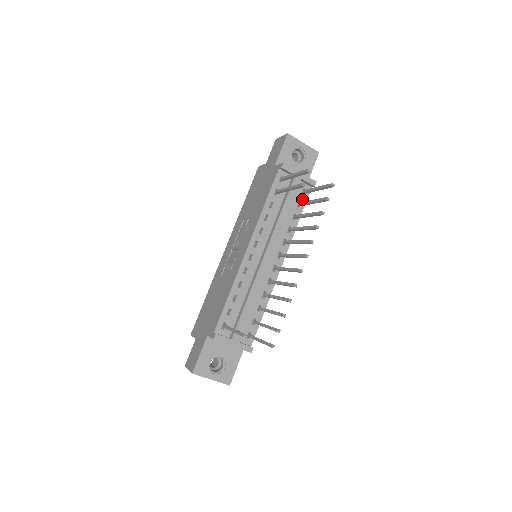
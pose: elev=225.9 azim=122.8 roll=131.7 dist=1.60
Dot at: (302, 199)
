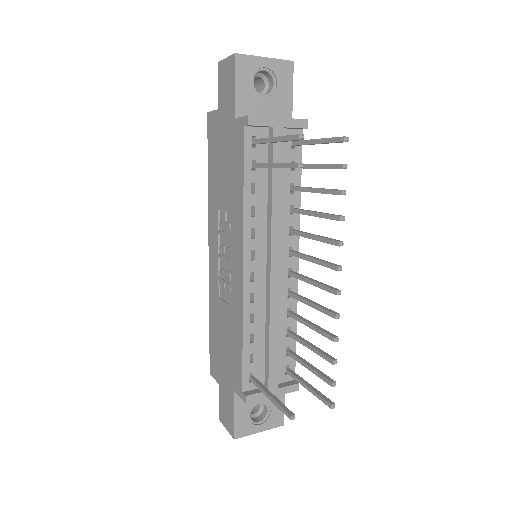
Dot at: (294, 155)
